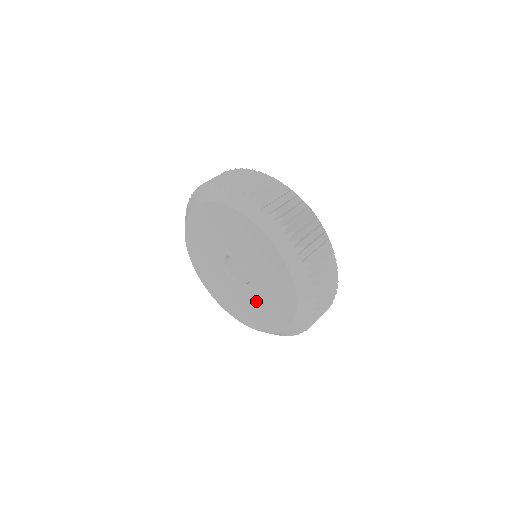
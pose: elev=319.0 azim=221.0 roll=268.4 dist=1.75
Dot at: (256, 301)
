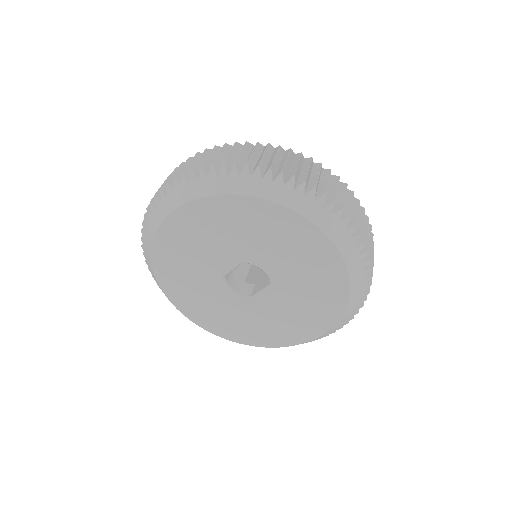
Dot at: (295, 285)
